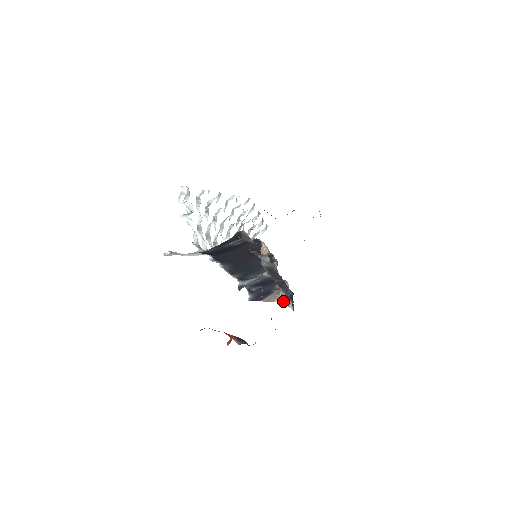
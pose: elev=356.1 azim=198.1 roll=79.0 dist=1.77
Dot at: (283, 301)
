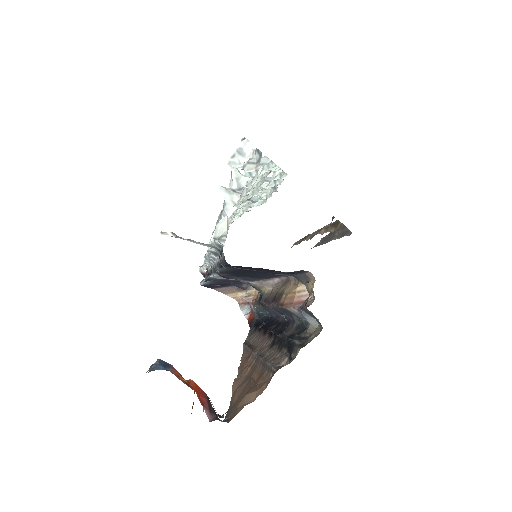
Dot at: (236, 298)
